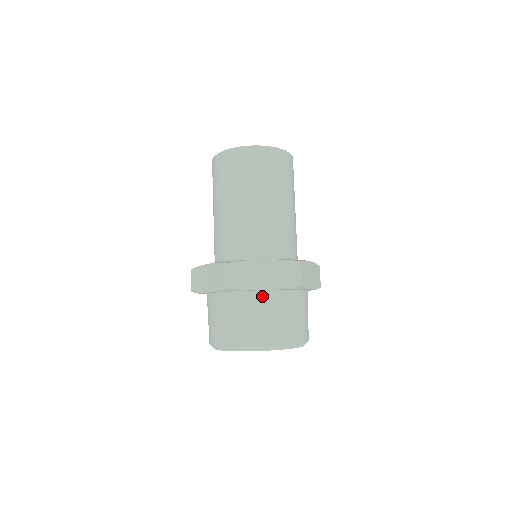
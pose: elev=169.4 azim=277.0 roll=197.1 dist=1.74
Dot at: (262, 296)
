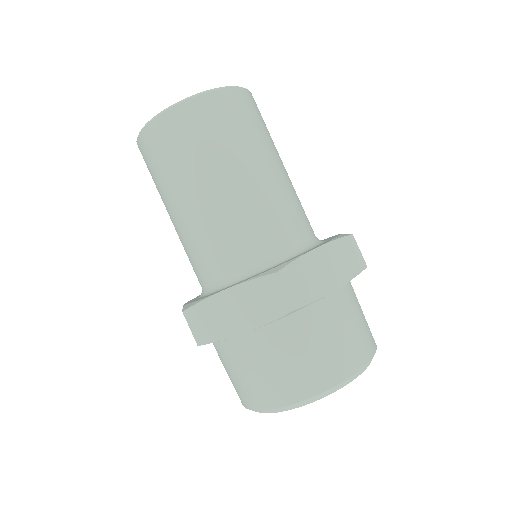
Dot at: (329, 302)
